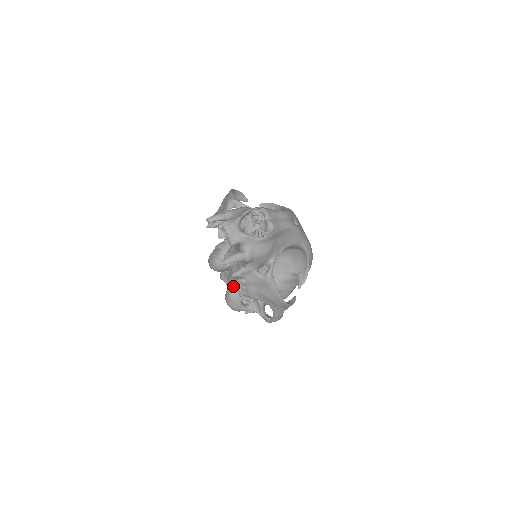
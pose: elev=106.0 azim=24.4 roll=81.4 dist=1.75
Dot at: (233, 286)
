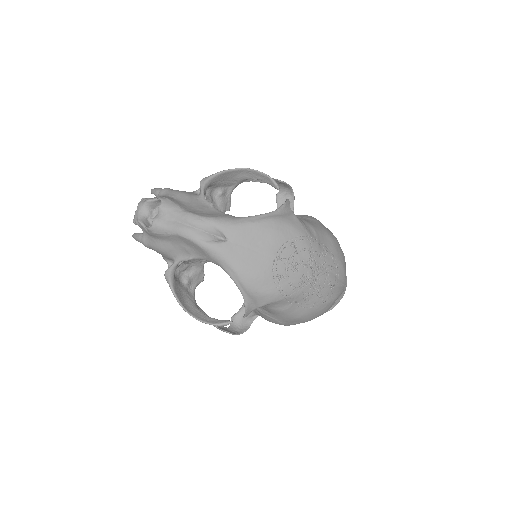
Dot at: occluded
